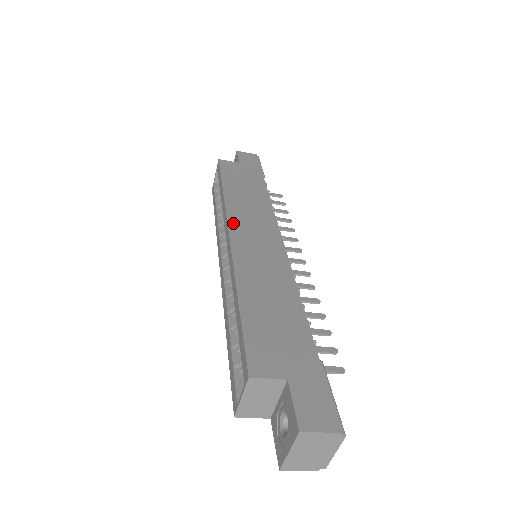
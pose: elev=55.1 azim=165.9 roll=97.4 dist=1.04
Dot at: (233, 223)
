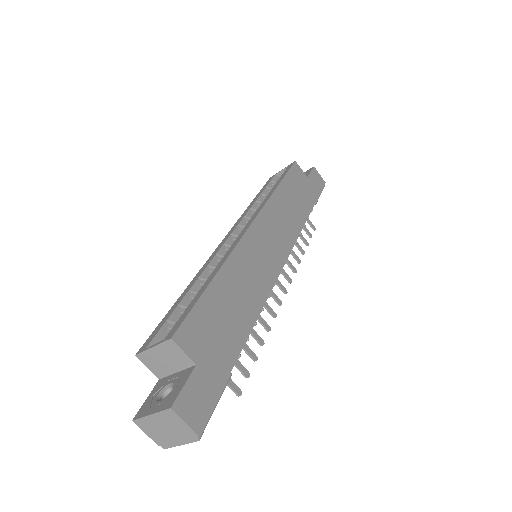
Dot at: (262, 218)
